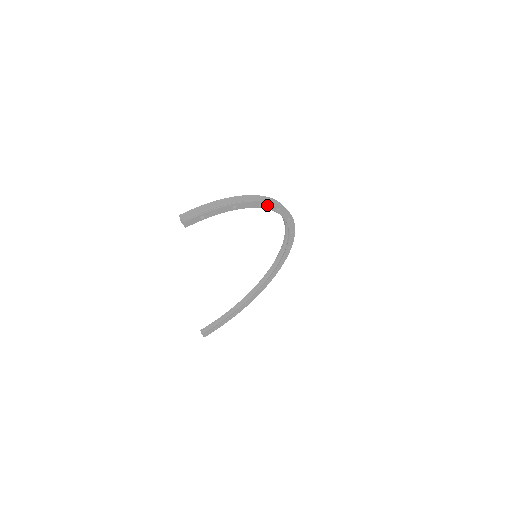
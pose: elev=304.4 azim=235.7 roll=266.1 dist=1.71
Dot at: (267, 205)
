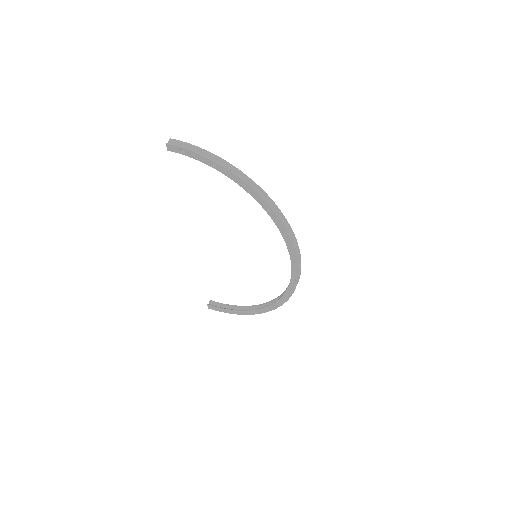
Dot at: (253, 193)
